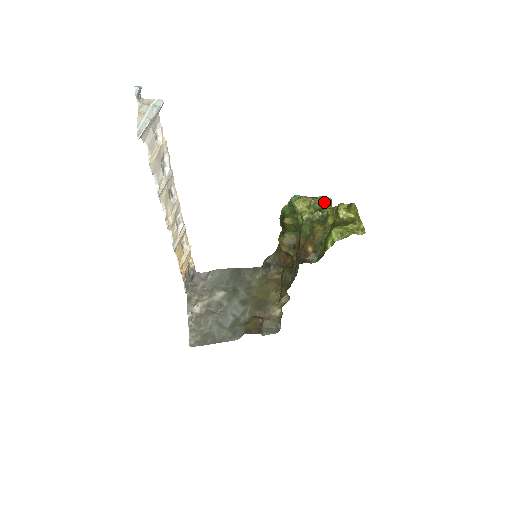
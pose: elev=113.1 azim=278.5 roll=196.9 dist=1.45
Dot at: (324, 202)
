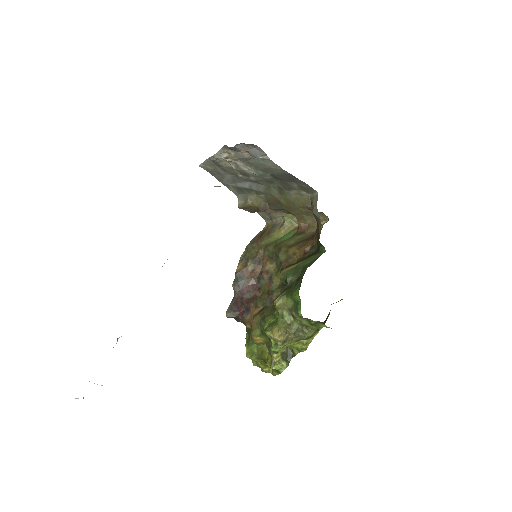
Dot at: (302, 339)
